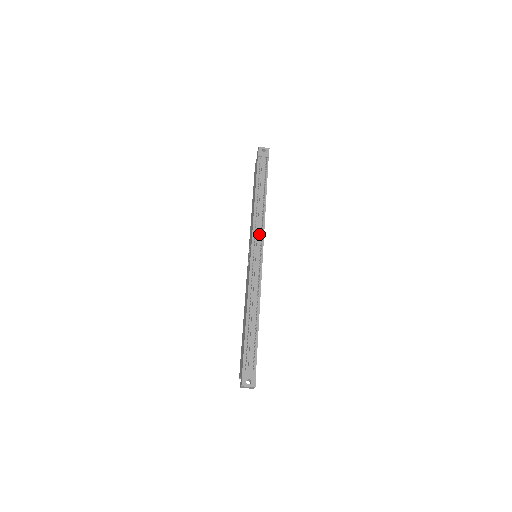
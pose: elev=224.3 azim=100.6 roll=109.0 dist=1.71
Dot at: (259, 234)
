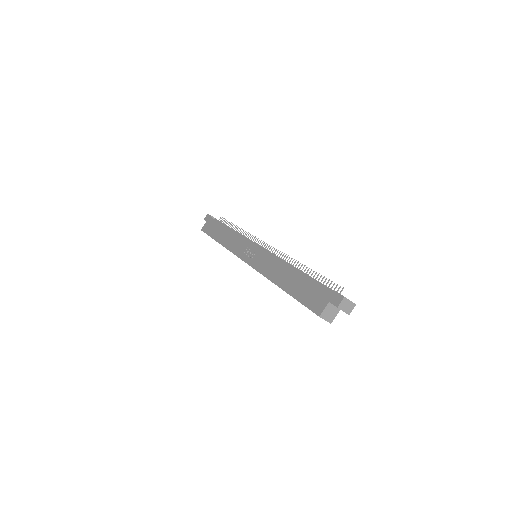
Dot at: occluded
